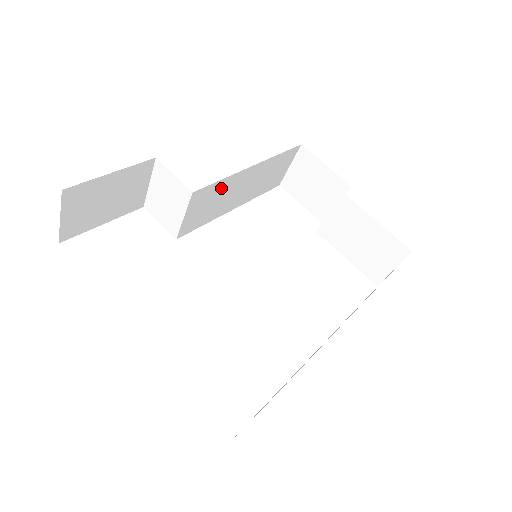
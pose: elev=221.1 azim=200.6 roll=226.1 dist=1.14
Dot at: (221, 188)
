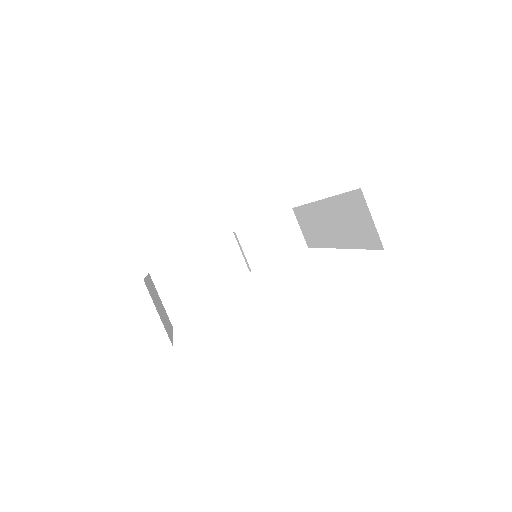
Dot at: occluded
